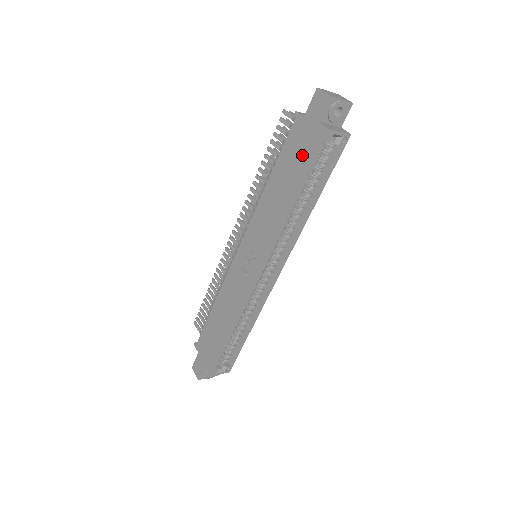
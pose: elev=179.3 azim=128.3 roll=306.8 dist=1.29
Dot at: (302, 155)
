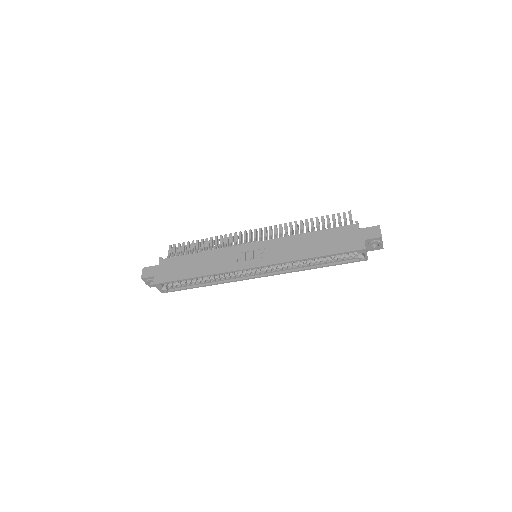
Dot at: (340, 243)
